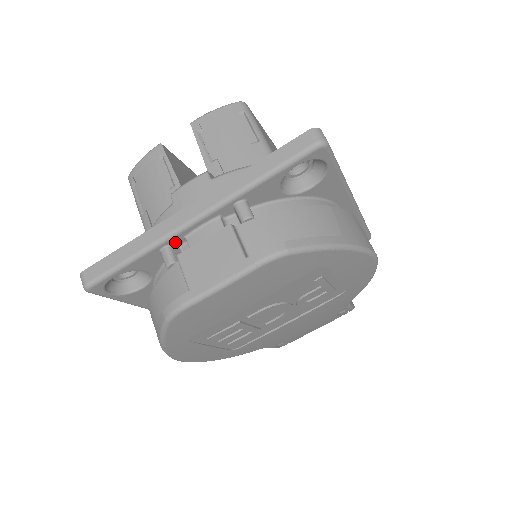
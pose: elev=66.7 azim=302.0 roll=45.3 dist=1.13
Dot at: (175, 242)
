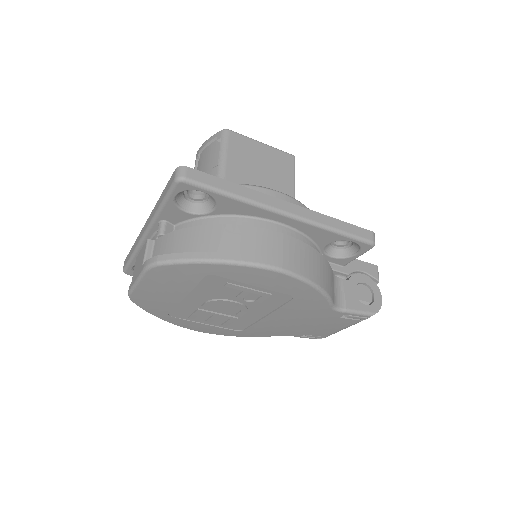
Dot at: occluded
